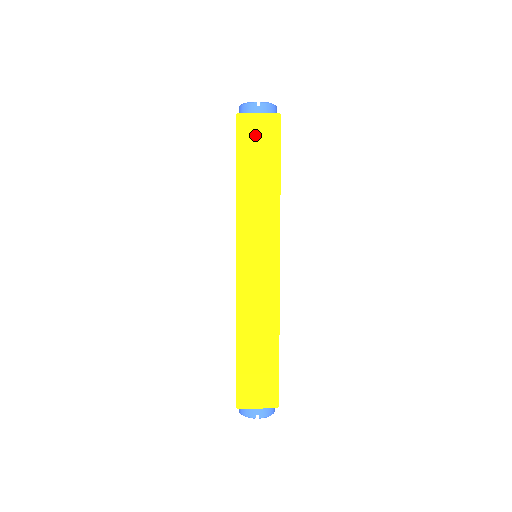
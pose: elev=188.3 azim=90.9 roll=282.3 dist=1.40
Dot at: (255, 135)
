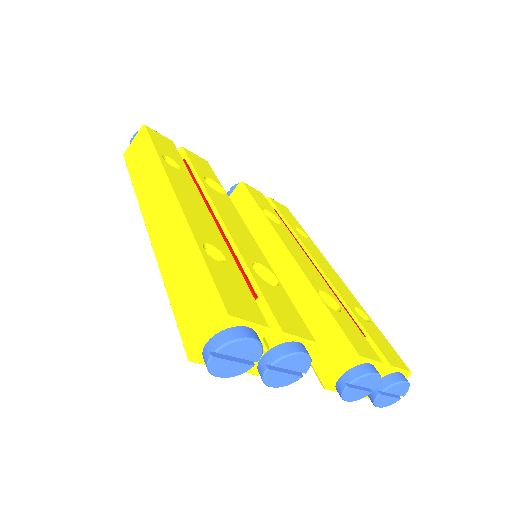
Dot at: (134, 151)
